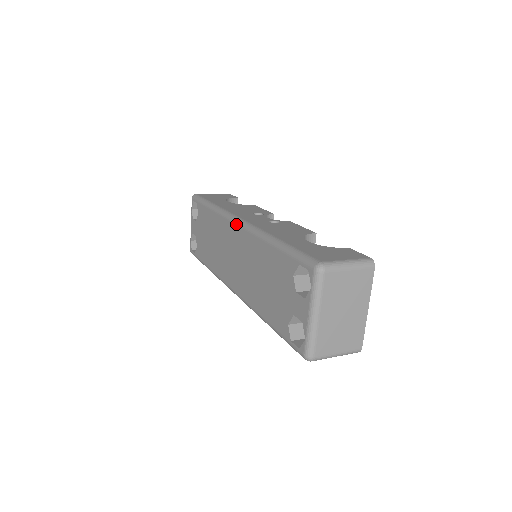
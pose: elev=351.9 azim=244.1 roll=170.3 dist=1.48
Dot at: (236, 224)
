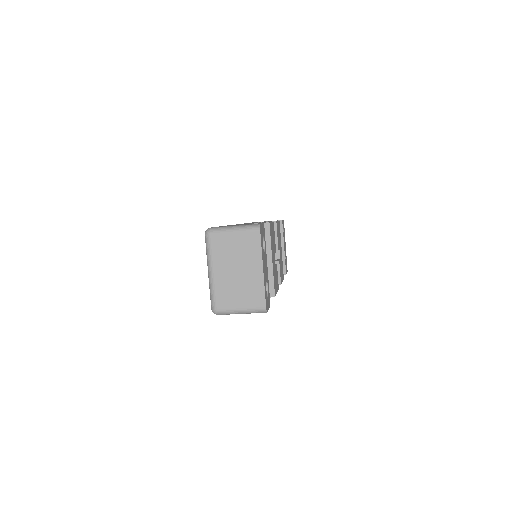
Dot at: occluded
